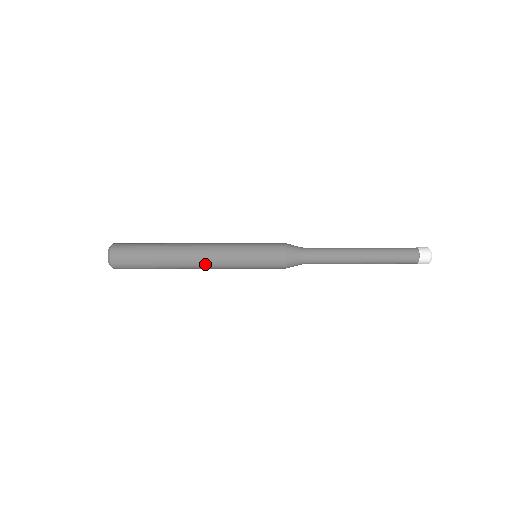
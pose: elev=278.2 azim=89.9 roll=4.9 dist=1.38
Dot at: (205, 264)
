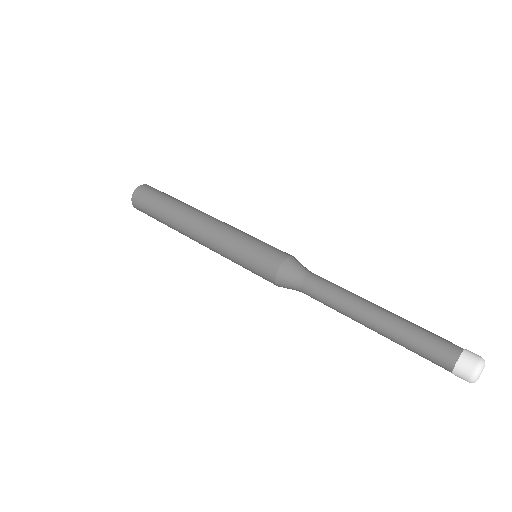
Dot at: (206, 224)
